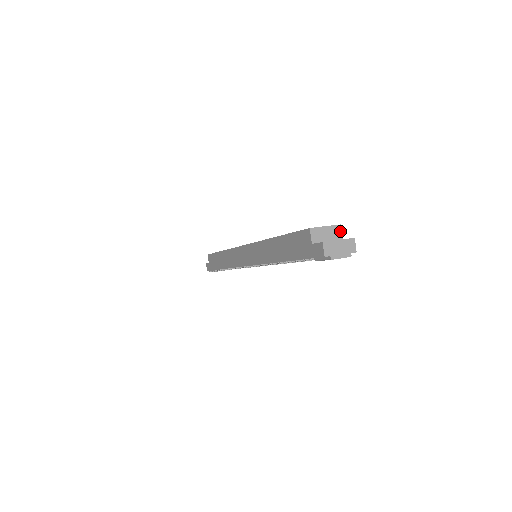
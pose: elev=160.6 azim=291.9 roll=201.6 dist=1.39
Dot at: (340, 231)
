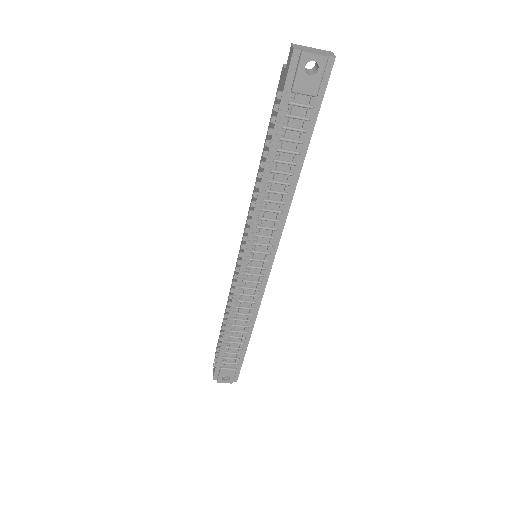
Dot at: occluded
